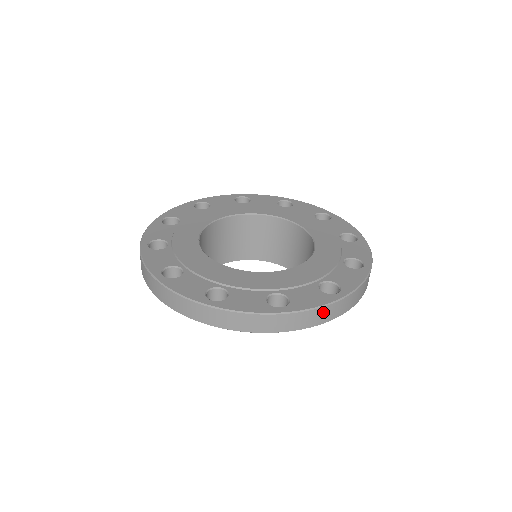
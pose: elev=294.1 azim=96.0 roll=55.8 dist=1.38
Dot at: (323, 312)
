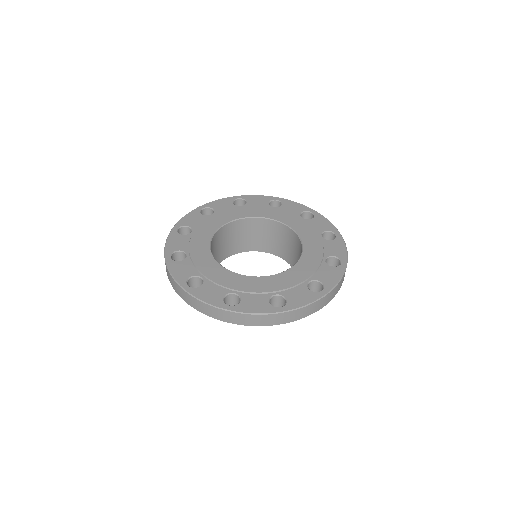
Dot at: (312, 307)
